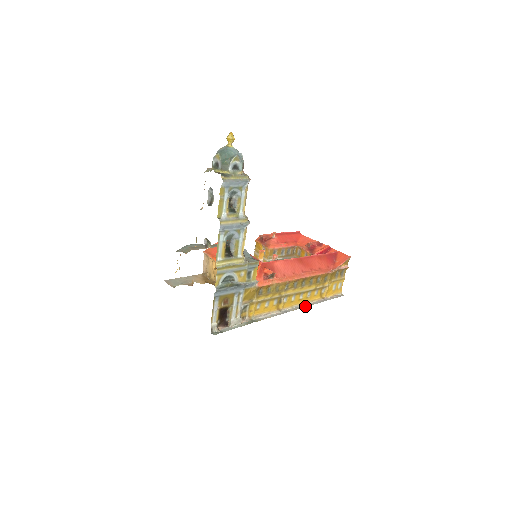
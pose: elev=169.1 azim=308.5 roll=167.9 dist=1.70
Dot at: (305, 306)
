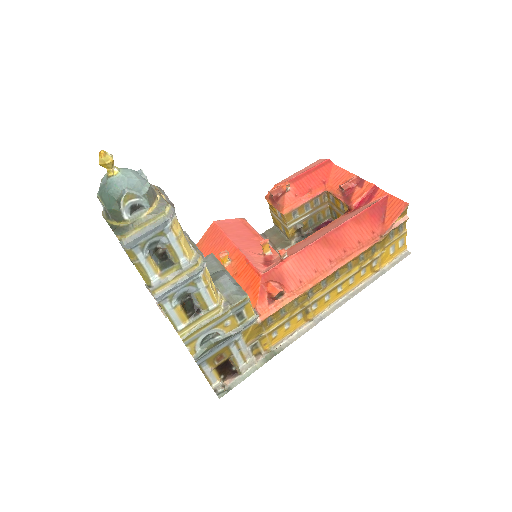
Dot at: (349, 298)
